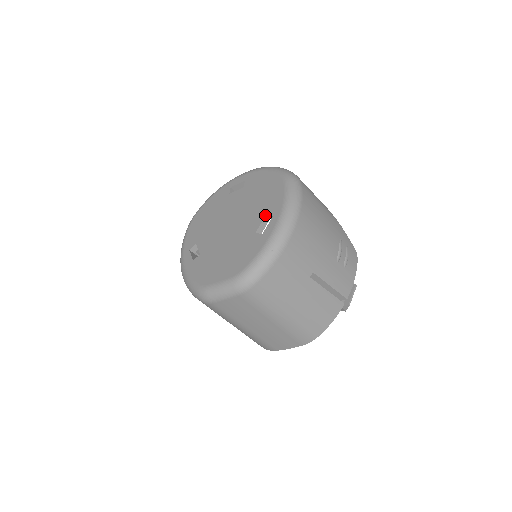
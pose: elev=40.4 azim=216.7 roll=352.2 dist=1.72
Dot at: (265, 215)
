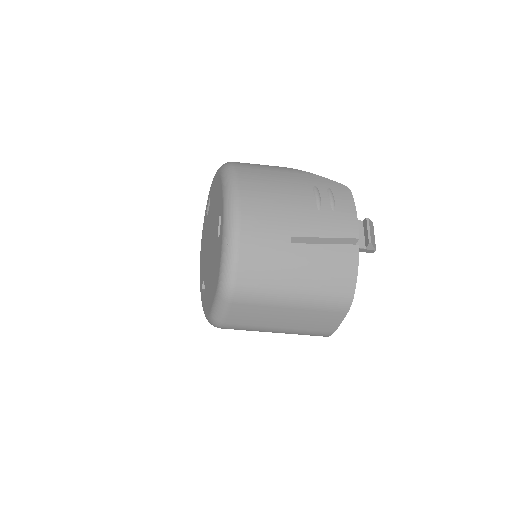
Dot at: (218, 216)
